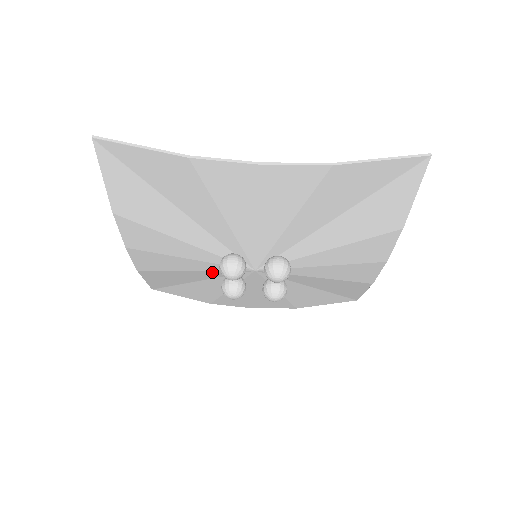
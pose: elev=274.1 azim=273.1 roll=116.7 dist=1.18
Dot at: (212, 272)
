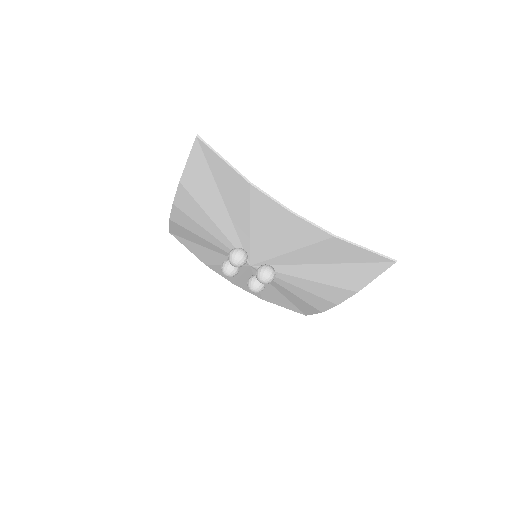
Dot at: (221, 250)
